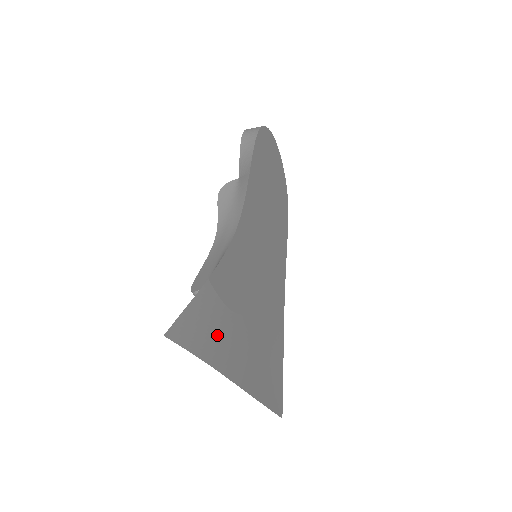
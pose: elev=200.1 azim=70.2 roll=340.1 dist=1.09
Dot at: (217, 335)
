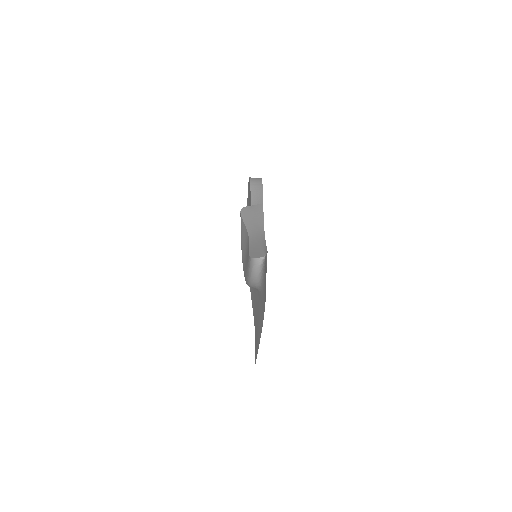
Dot at: occluded
